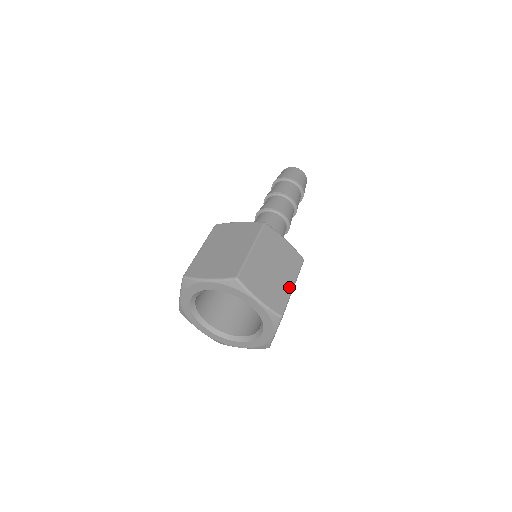
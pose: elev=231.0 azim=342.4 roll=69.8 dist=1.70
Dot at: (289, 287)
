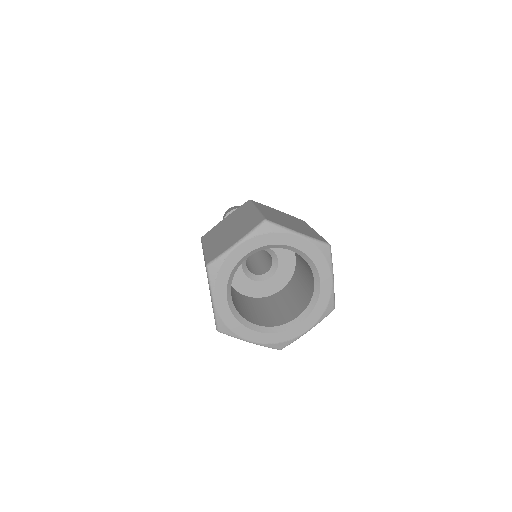
Dot at: (313, 231)
